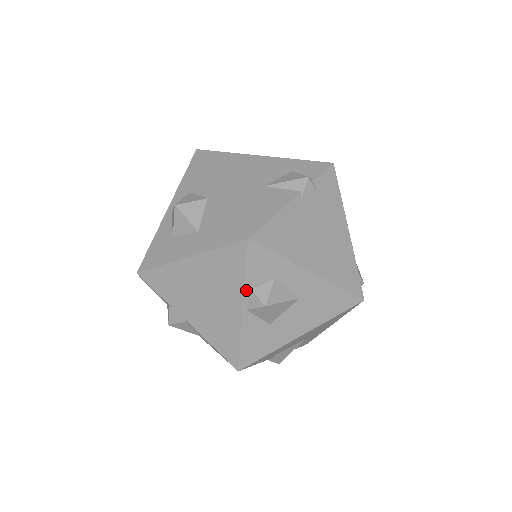
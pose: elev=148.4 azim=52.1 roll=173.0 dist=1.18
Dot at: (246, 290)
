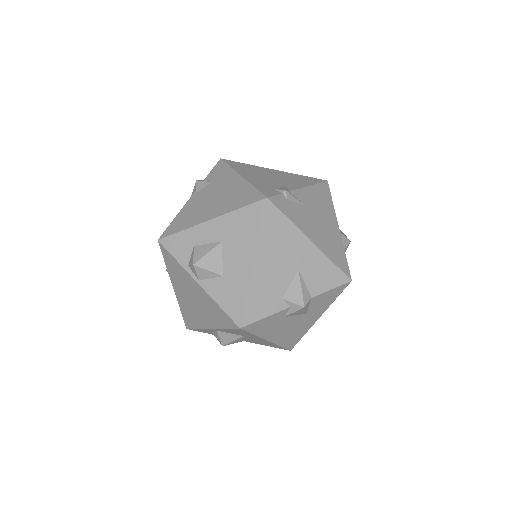
Dot at: (186, 269)
